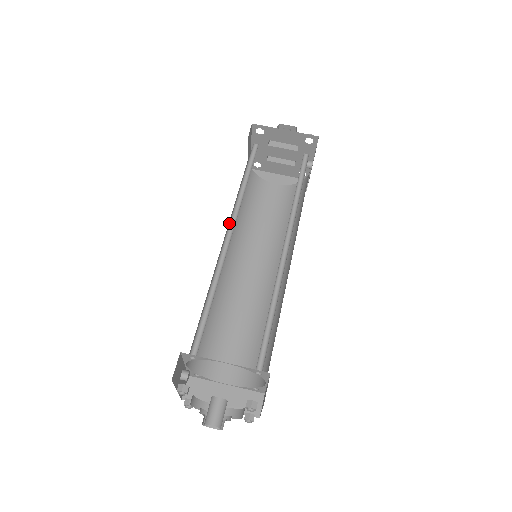
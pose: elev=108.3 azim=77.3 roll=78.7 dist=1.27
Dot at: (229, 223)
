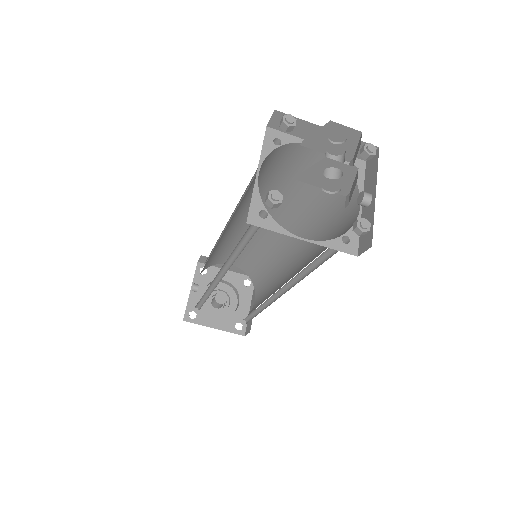
Dot at: (220, 270)
